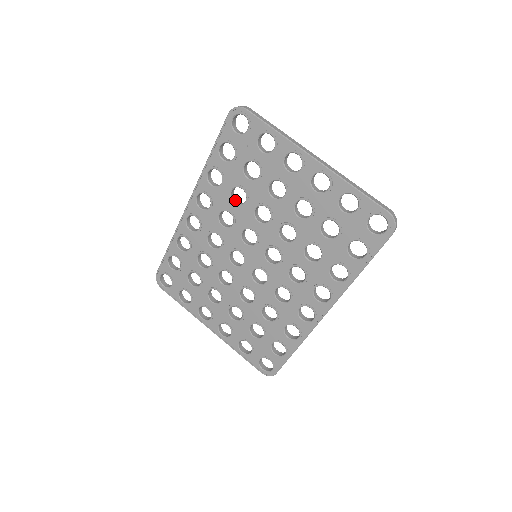
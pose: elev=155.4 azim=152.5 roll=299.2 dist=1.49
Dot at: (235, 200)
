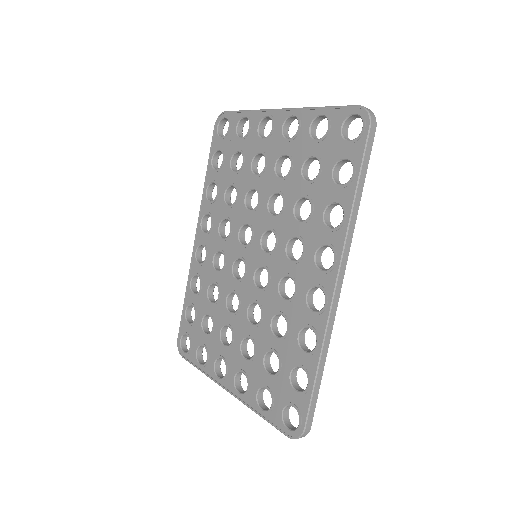
Dot at: occluded
